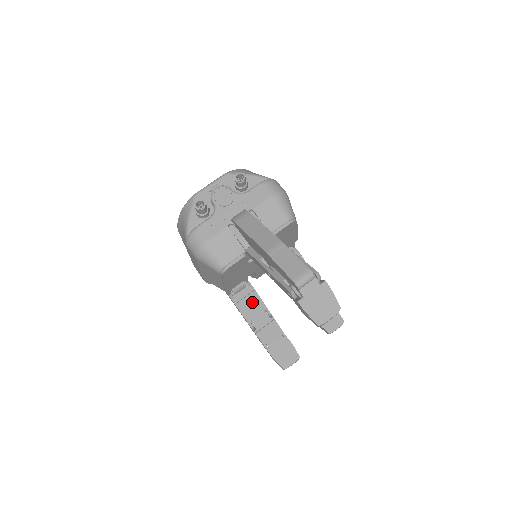
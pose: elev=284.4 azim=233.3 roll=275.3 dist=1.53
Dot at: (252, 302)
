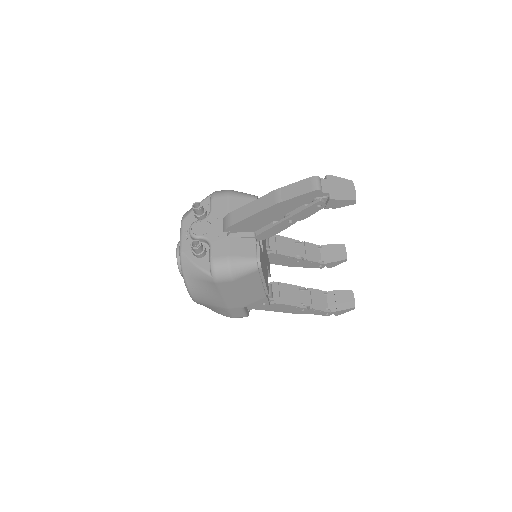
Dot at: (287, 292)
